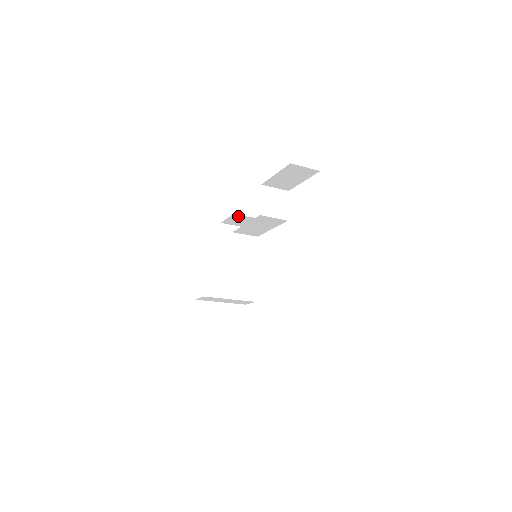
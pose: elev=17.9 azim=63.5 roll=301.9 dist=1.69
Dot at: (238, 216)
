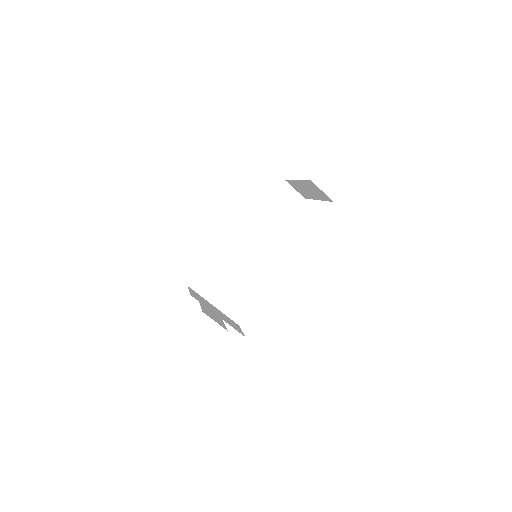
Dot at: occluded
